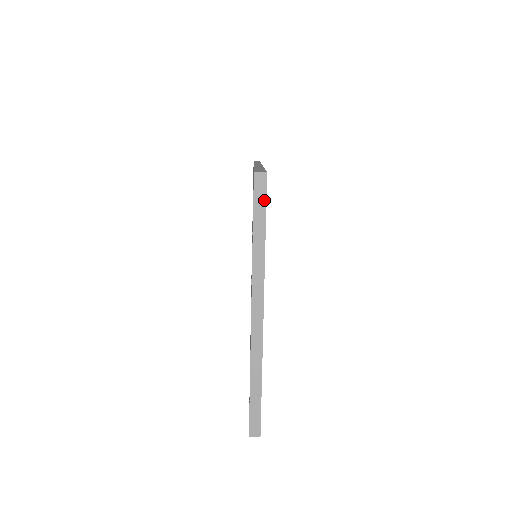
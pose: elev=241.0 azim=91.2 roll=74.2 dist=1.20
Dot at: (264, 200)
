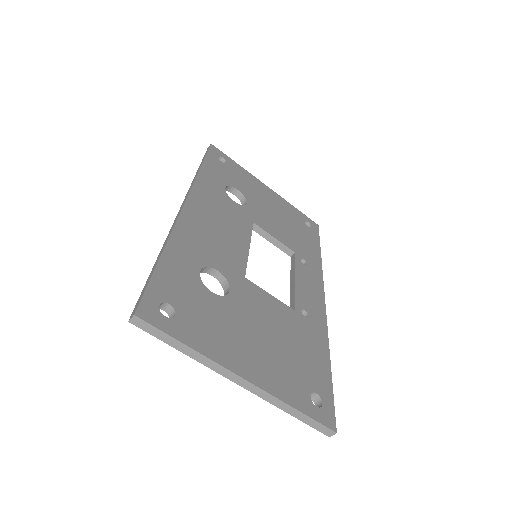
Dot at: (155, 329)
